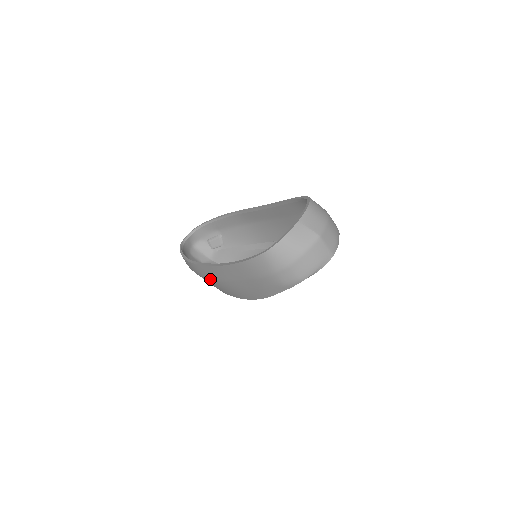
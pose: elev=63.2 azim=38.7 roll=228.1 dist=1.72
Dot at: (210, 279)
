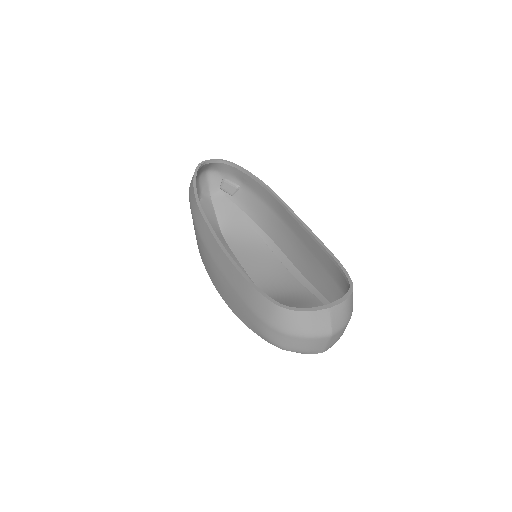
Dot at: (201, 238)
